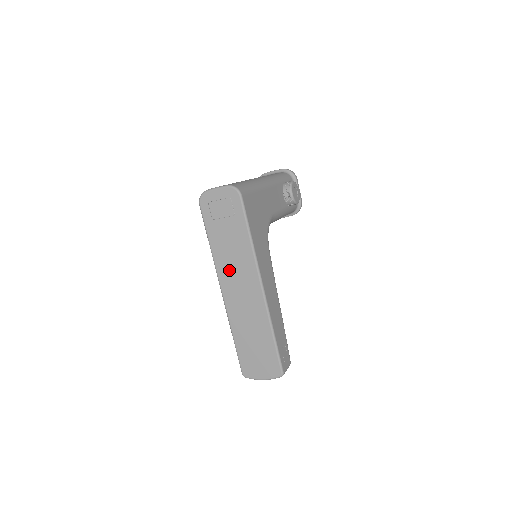
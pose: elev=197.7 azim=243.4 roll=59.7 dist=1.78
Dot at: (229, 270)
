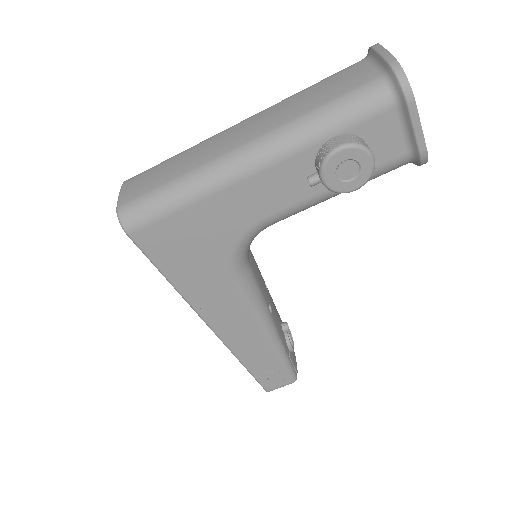
Dot at: occluded
